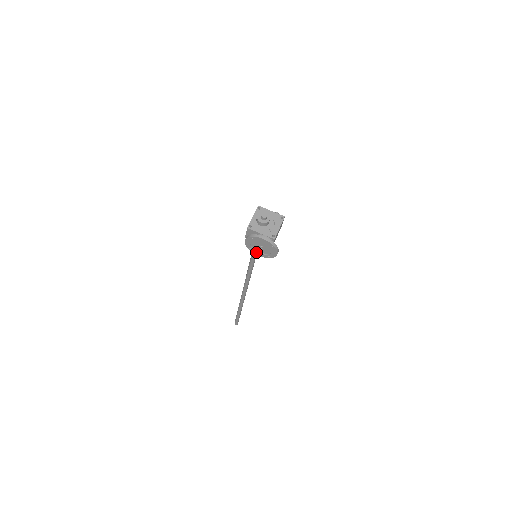
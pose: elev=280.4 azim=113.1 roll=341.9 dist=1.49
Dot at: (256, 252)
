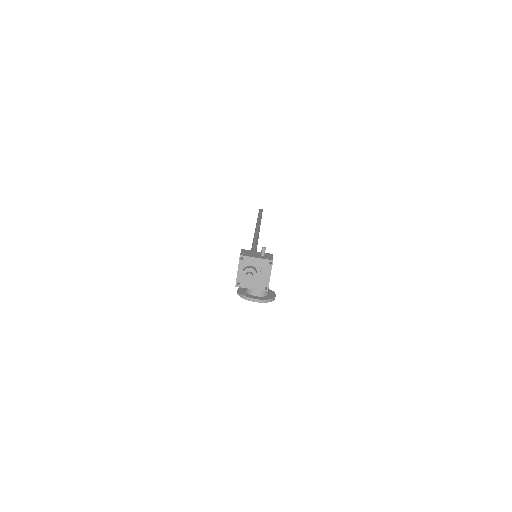
Dot at: occluded
